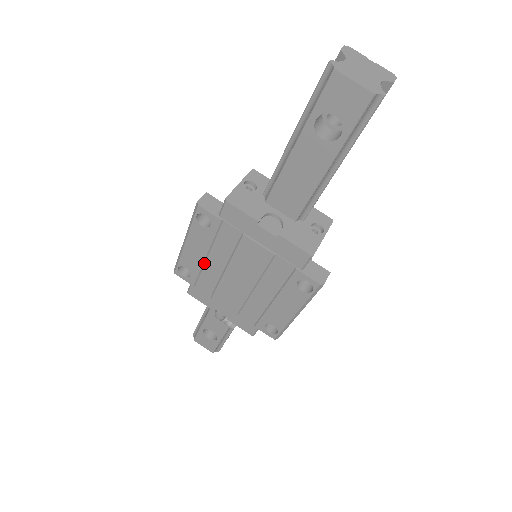
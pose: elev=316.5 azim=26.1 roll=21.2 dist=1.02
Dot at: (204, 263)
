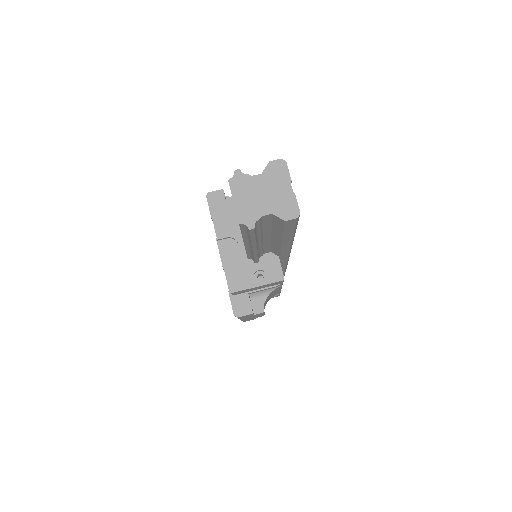
Dot at: occluded
